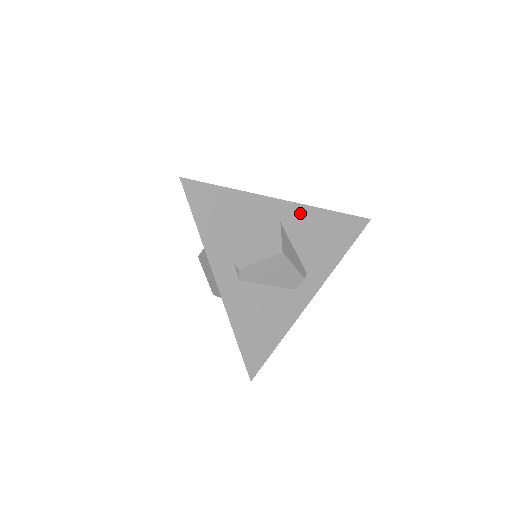
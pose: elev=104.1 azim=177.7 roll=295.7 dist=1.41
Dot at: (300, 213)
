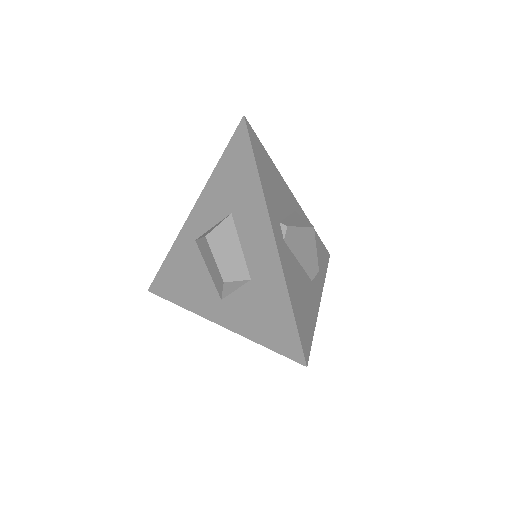
Dot at: (302, 215)
